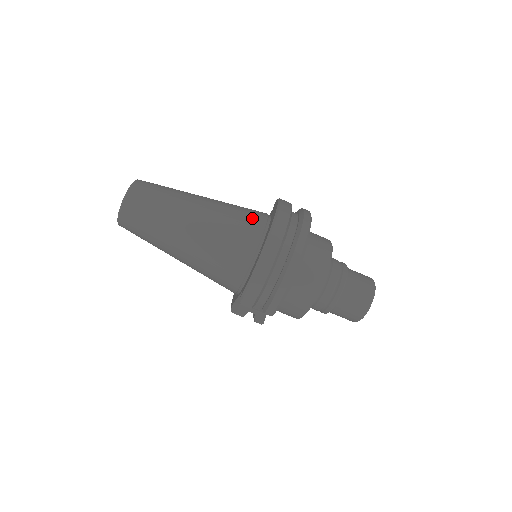
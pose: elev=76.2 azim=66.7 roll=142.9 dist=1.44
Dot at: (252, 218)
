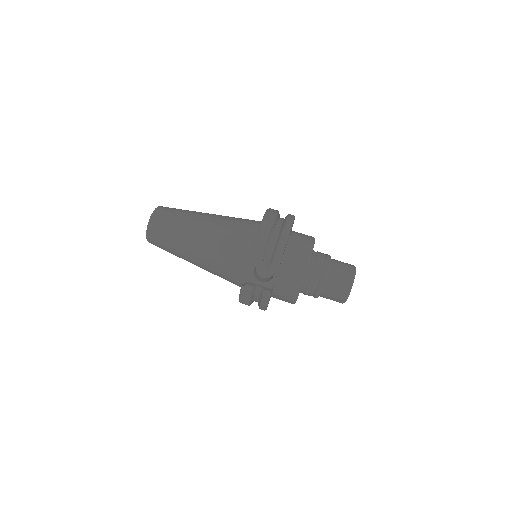
Dot at: occluded
